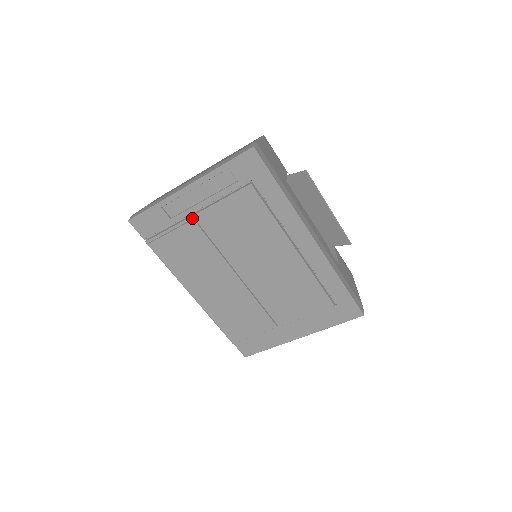
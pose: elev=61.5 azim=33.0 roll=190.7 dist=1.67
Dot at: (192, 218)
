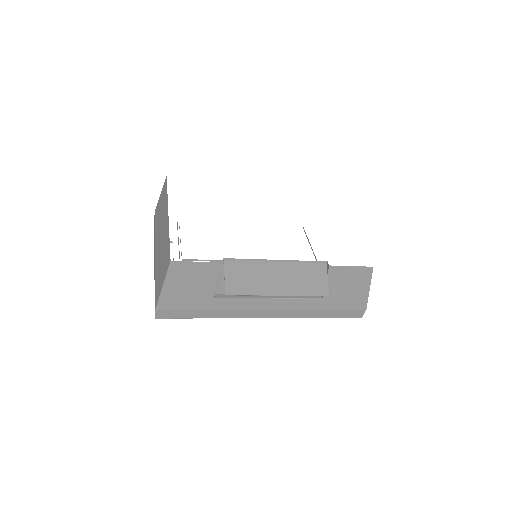
Dot at: occluded
